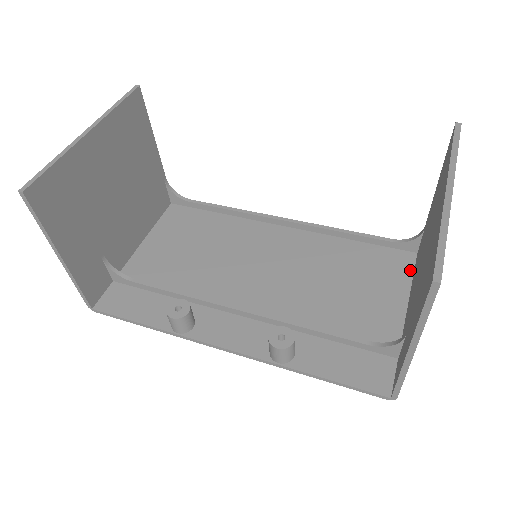
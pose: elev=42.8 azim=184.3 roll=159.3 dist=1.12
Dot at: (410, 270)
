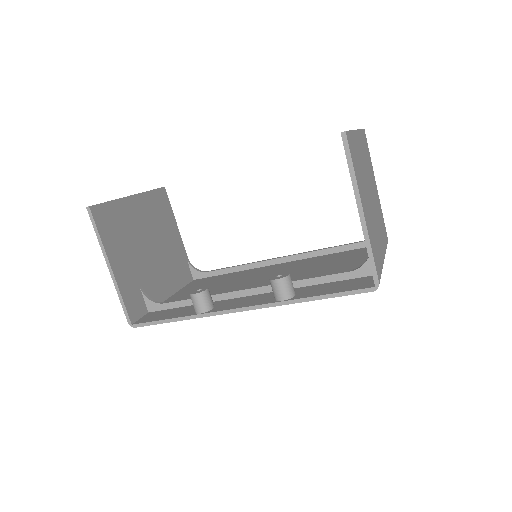
Dot at: occluded
